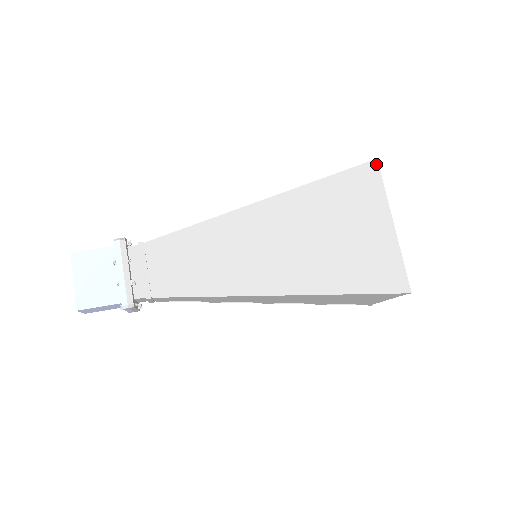
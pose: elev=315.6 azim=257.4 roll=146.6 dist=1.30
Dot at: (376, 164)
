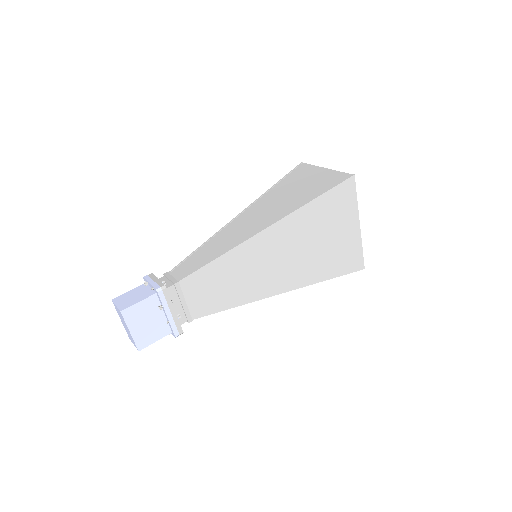
Dot at: (353, 179)
